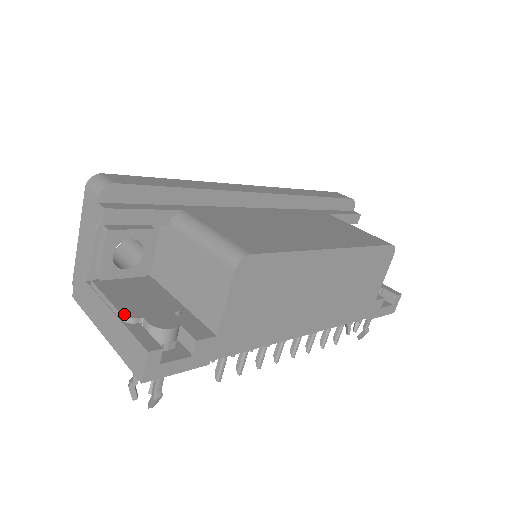
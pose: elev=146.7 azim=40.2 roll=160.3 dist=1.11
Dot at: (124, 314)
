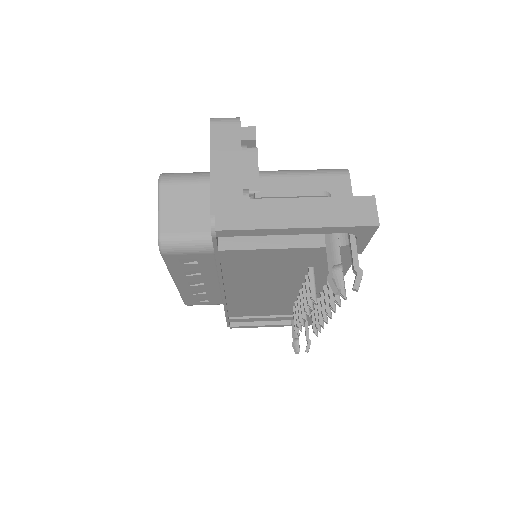
Dot at: (323, 192)
